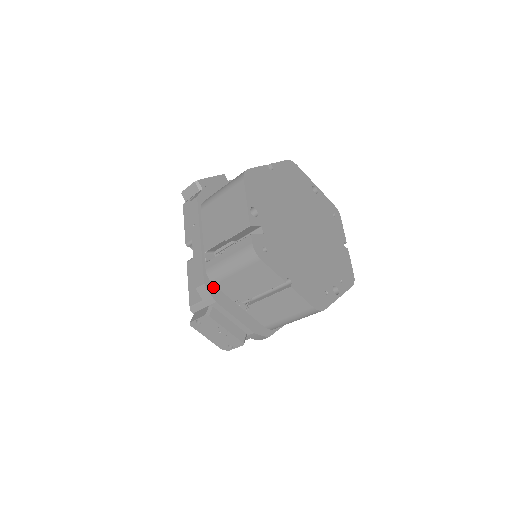
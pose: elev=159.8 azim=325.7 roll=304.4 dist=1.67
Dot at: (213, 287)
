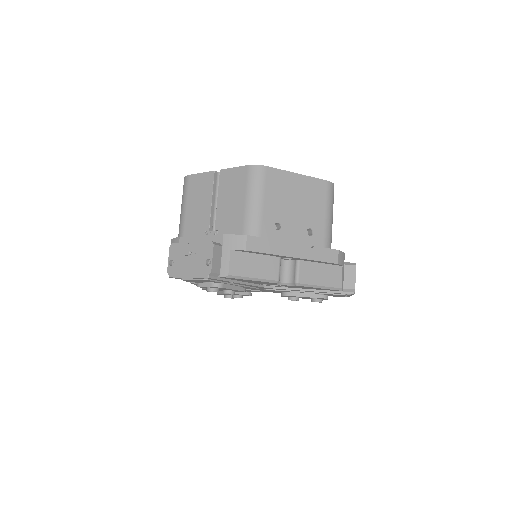
Dot at: occluded
